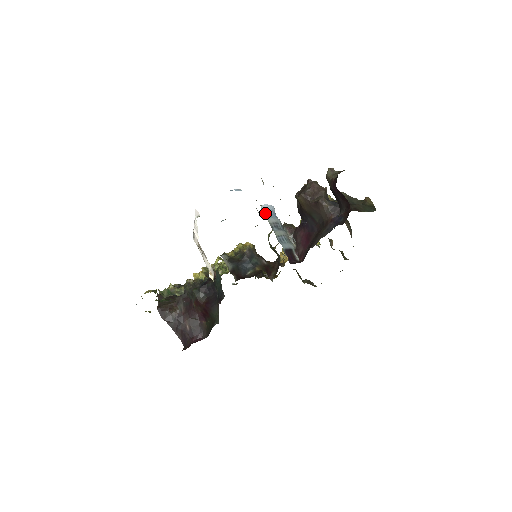
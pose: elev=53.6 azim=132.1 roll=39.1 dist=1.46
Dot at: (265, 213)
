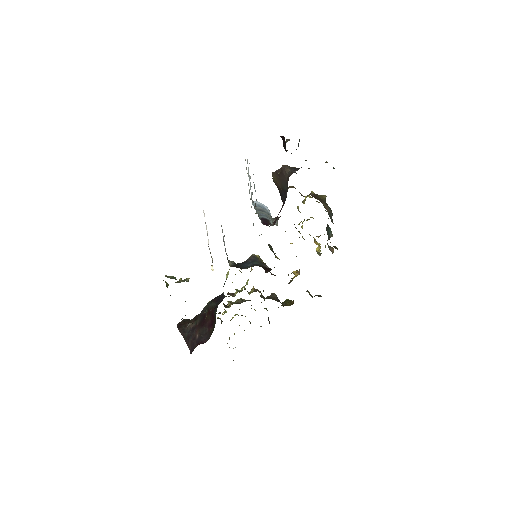
Dot at: occluded
